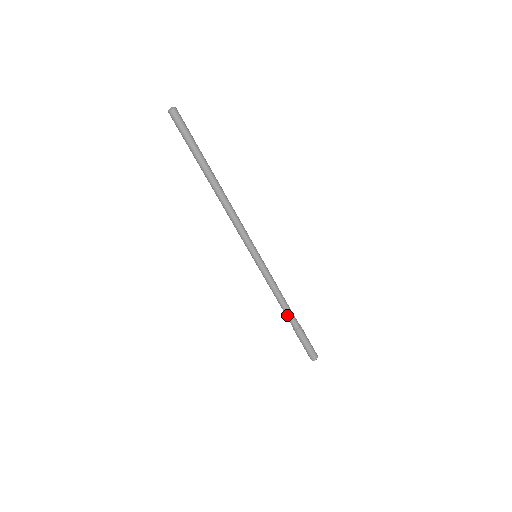
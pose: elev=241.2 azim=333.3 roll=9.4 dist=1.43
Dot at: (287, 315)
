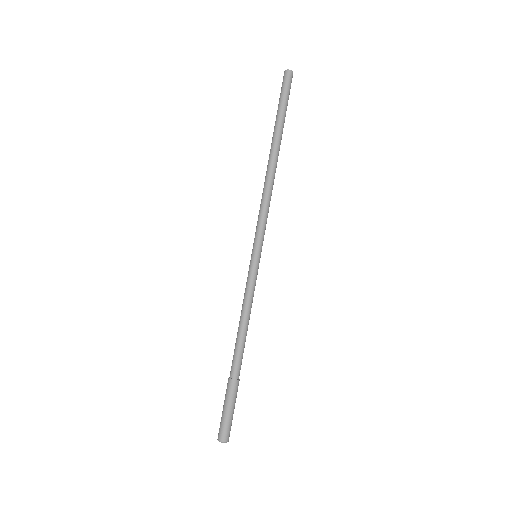
Dot at: (237, 351)
